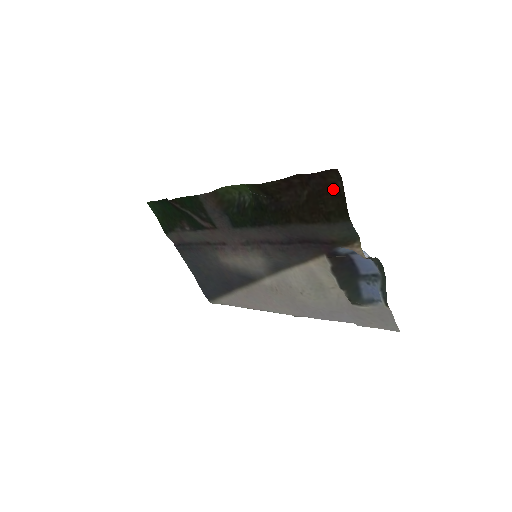
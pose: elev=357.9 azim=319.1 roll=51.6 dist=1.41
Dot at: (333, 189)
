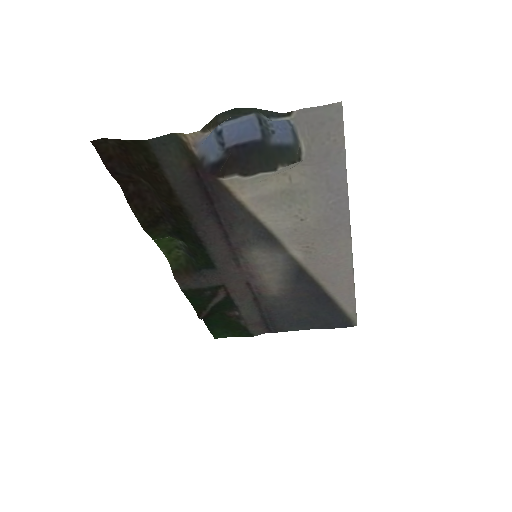
Dot at: (120, 151)
